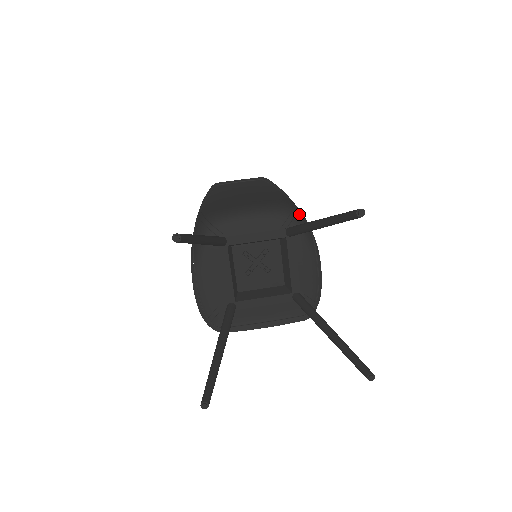
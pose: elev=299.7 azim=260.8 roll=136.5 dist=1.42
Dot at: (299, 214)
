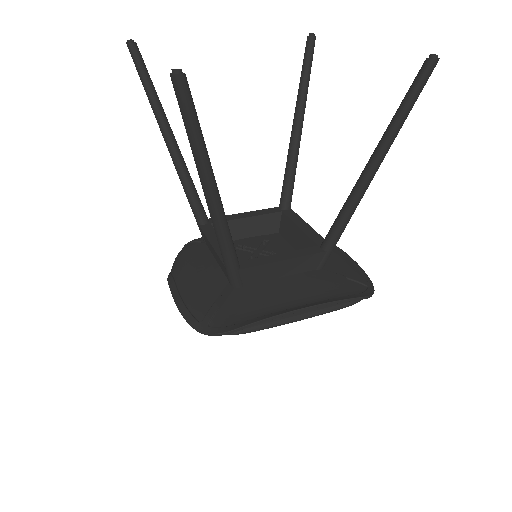
Dot at: occluded
